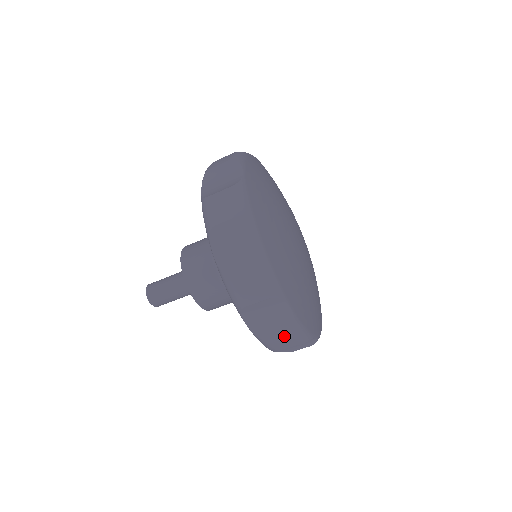
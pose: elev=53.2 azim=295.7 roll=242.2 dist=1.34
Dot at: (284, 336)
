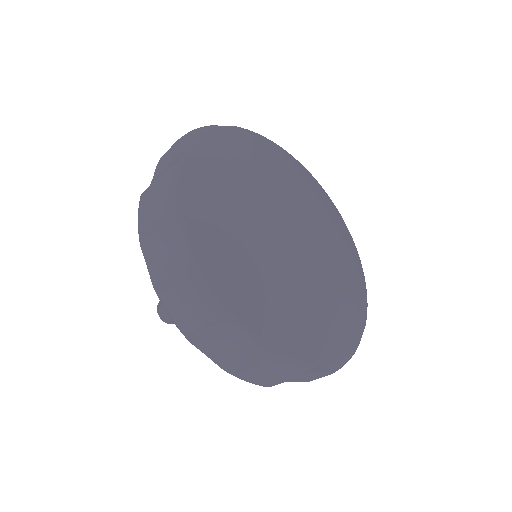
Dot at: (255, 370)
